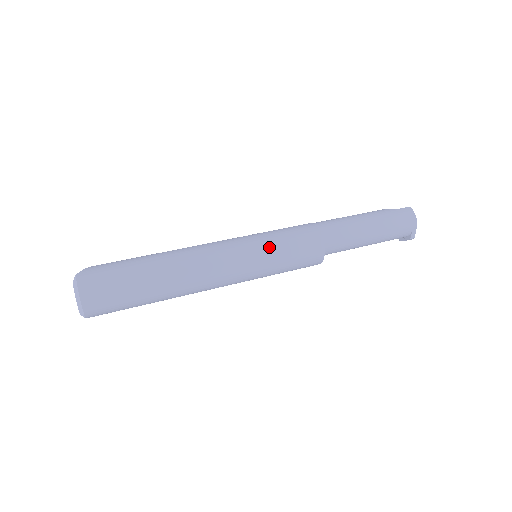
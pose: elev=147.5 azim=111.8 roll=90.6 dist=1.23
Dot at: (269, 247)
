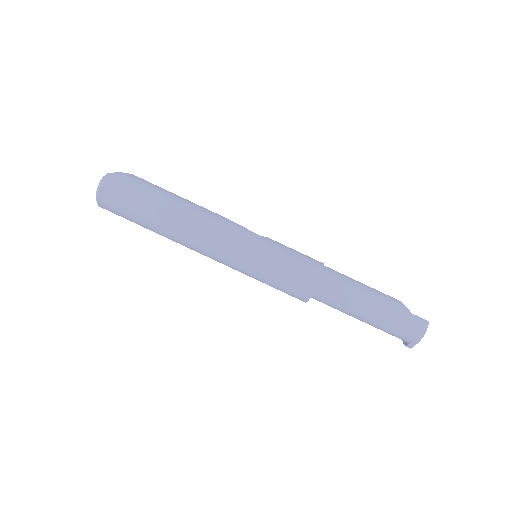
Dot at: (264, 260)
